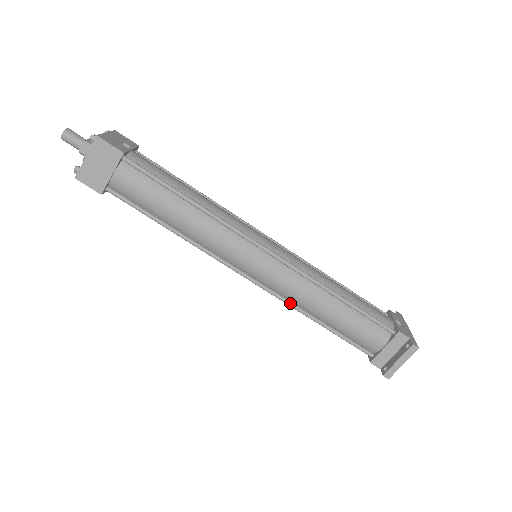
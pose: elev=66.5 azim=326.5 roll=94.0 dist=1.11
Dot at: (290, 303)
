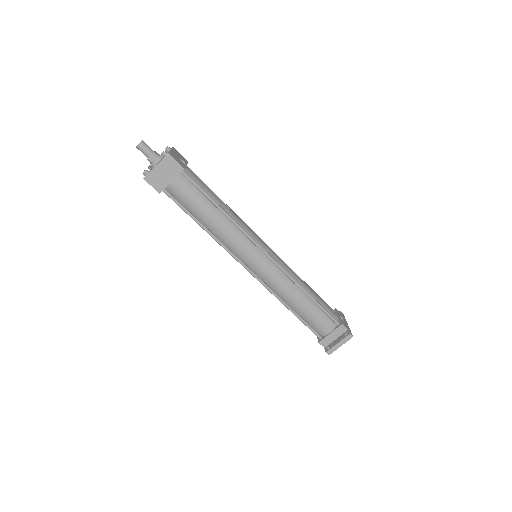
Dot at: (274, 293)
